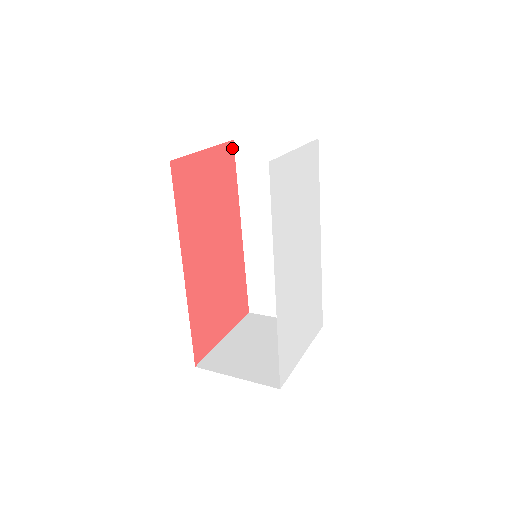
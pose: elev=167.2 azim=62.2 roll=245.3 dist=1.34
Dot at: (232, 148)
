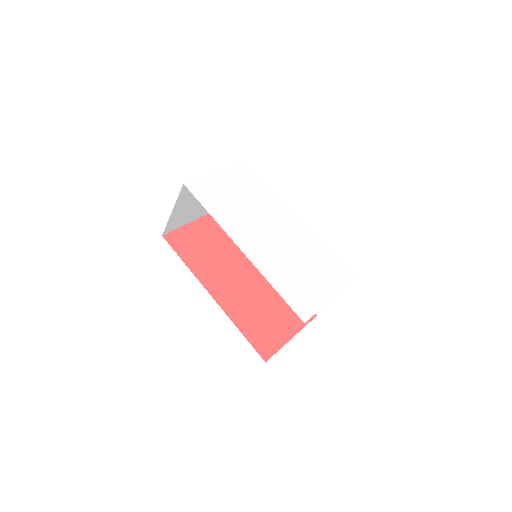
Dot at: occluded
